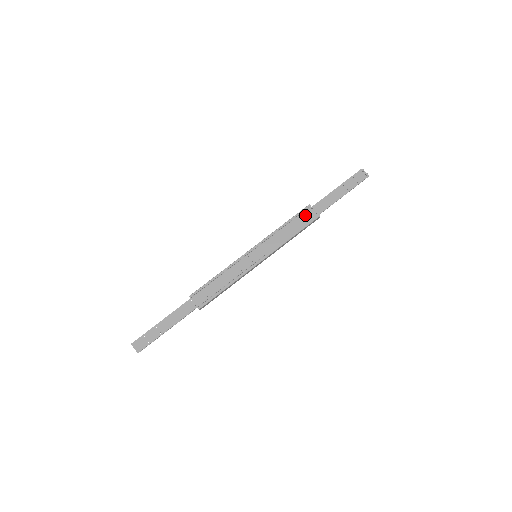
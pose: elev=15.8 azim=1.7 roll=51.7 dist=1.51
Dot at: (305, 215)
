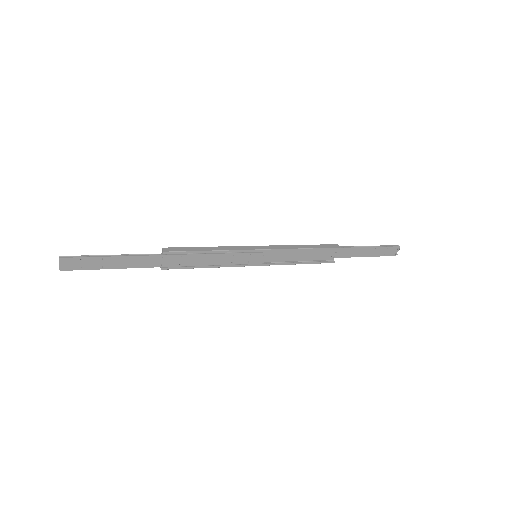
Dot at: (327, 252)
